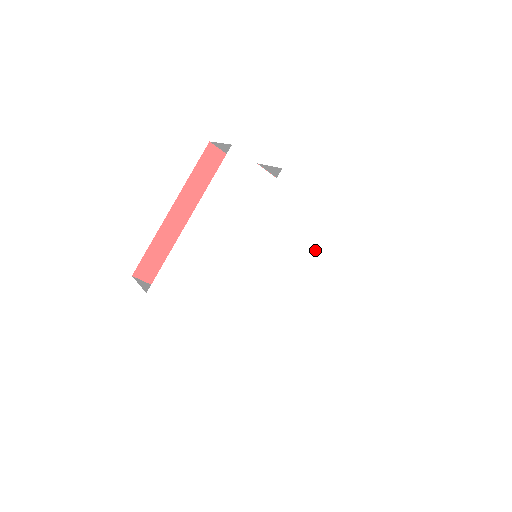
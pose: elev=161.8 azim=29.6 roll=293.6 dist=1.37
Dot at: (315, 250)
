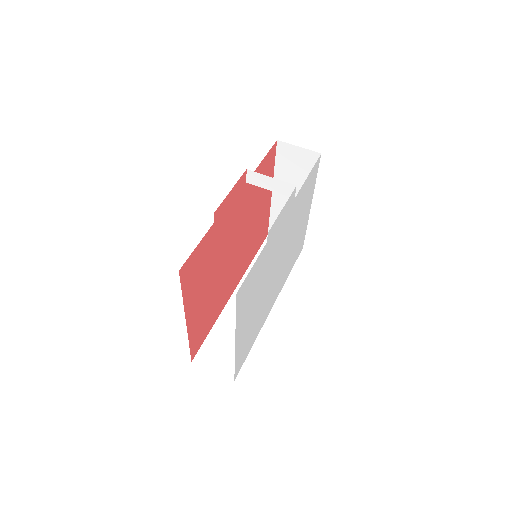
Dot at: (298, 209)
